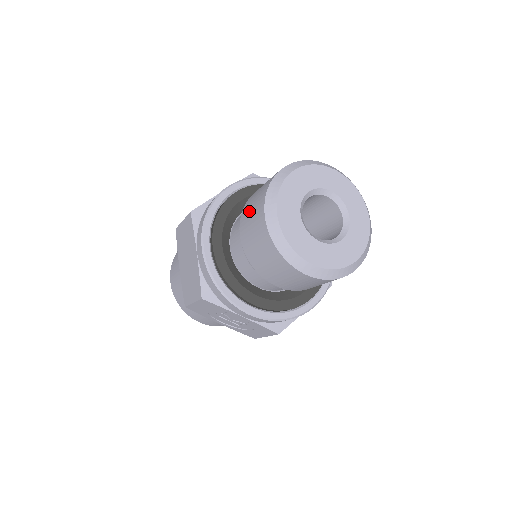
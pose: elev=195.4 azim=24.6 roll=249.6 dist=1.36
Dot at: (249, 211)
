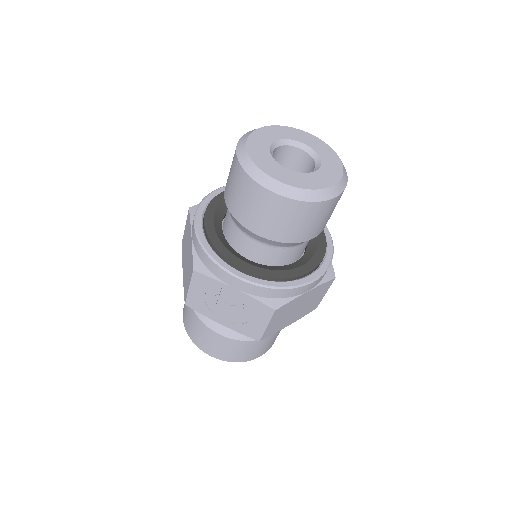
Dot at: occluded
